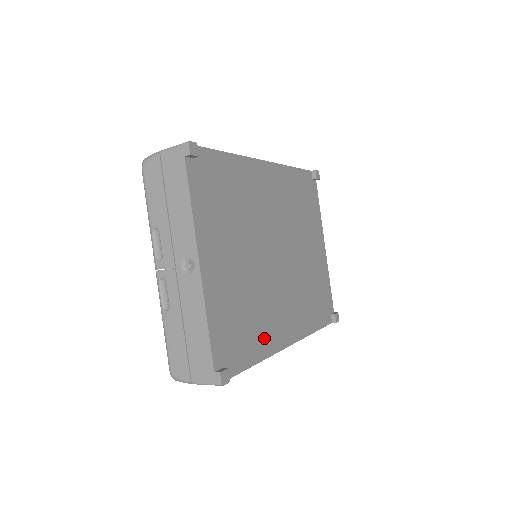
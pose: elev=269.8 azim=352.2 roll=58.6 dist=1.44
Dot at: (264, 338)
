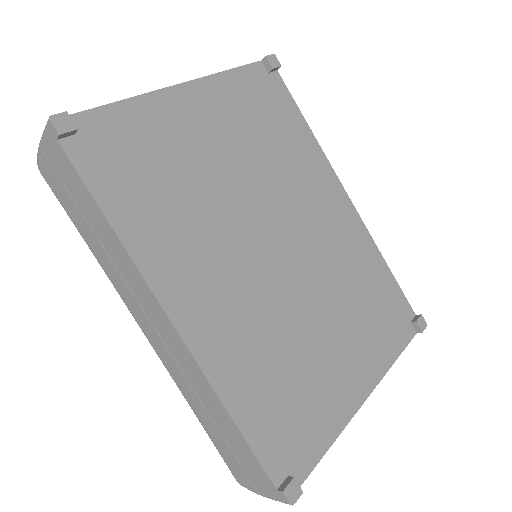
Dot at: (153, 235)
